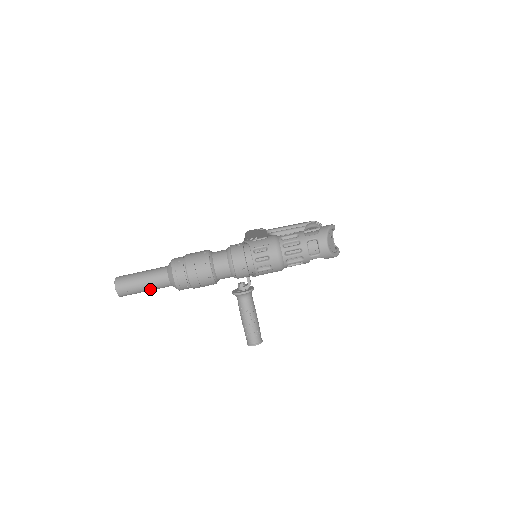
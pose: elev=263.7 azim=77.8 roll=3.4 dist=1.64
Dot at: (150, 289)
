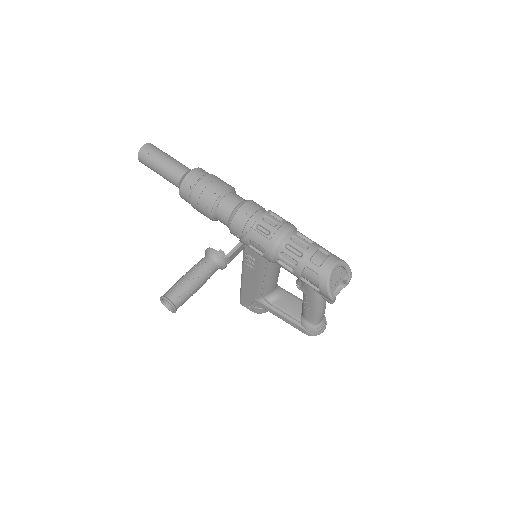
Dot at: (163, 169)
